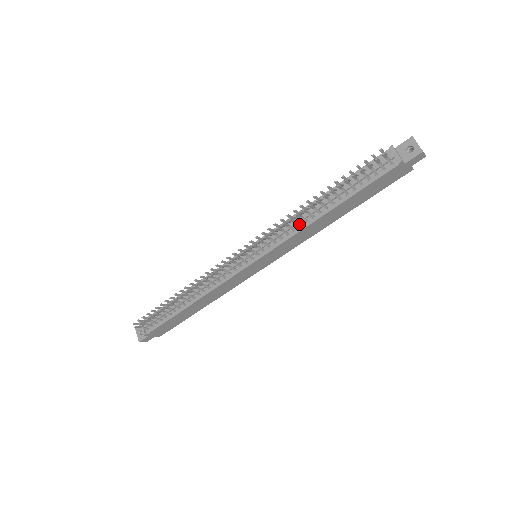
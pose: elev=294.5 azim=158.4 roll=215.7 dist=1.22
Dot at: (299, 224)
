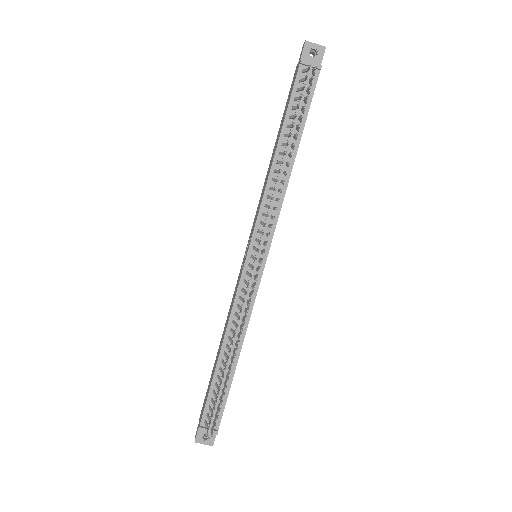
Dot at: occluded
